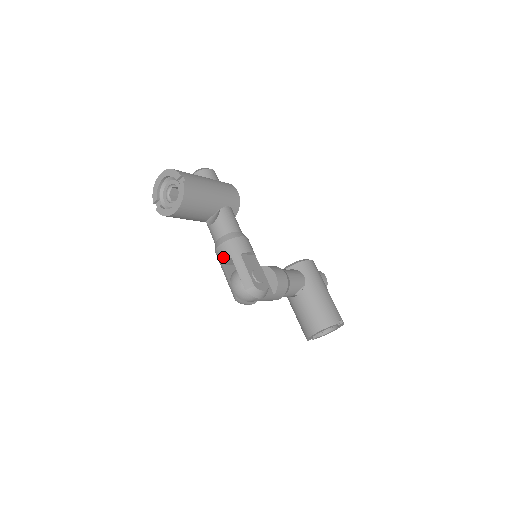
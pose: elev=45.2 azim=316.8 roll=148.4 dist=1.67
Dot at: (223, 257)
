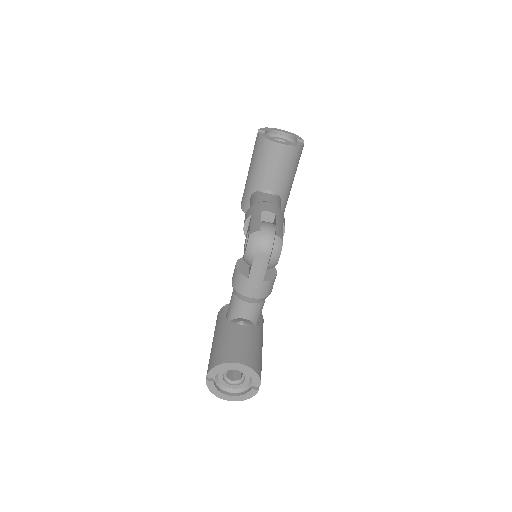
Dot at: (267, 208)
